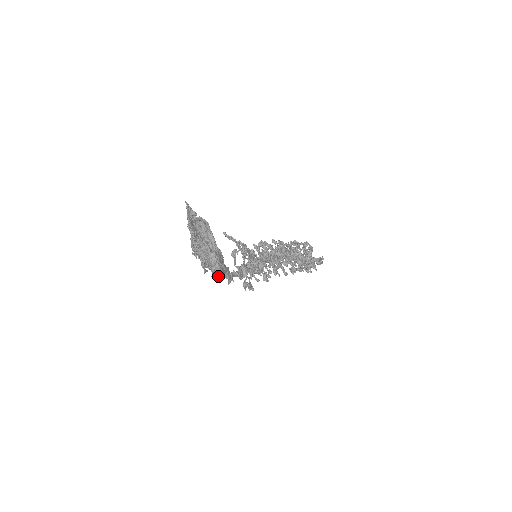
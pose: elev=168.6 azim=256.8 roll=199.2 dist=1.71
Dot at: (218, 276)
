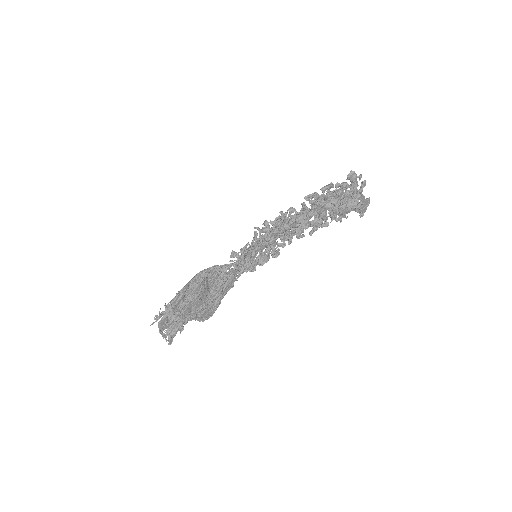
Dot at: occluded
